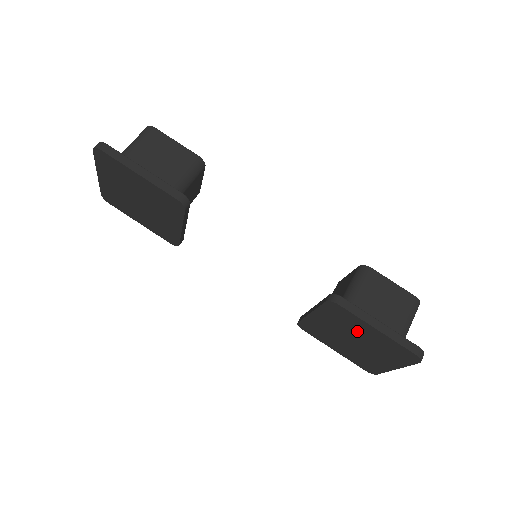
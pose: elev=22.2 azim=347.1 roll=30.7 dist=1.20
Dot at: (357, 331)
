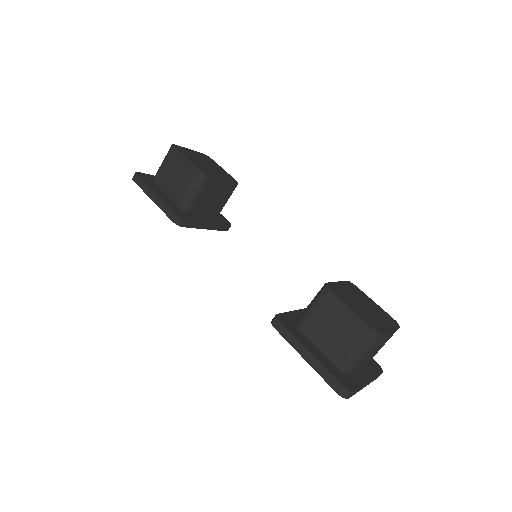
Dot at: occluded
